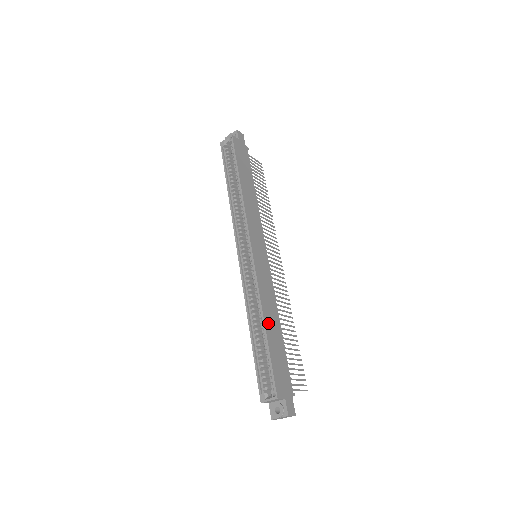
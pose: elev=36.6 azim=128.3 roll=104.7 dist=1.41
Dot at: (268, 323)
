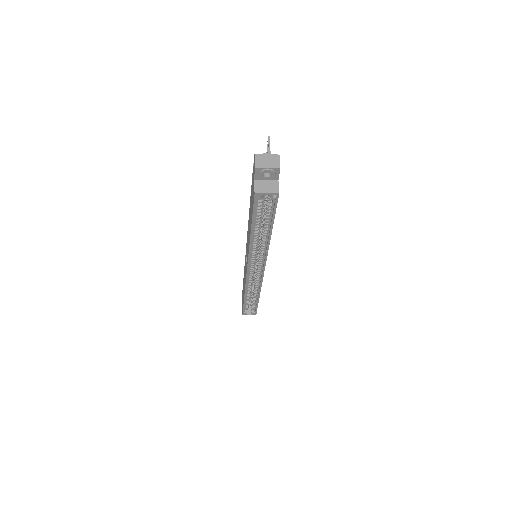
Dot at: occluded
